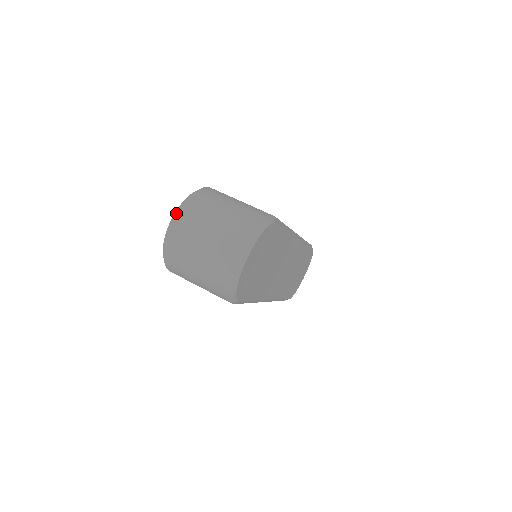
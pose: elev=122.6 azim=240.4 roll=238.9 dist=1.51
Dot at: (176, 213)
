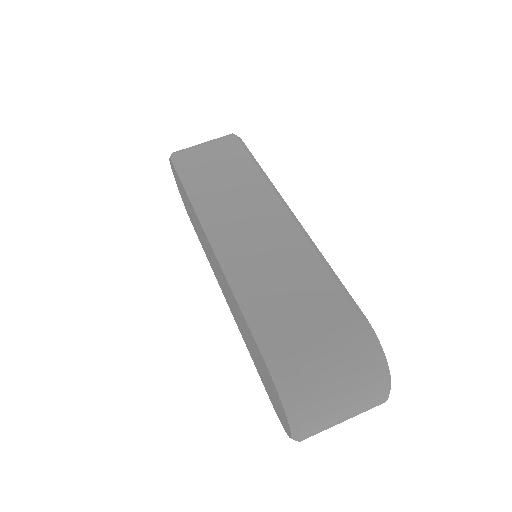
Dot at: (296, 431)
